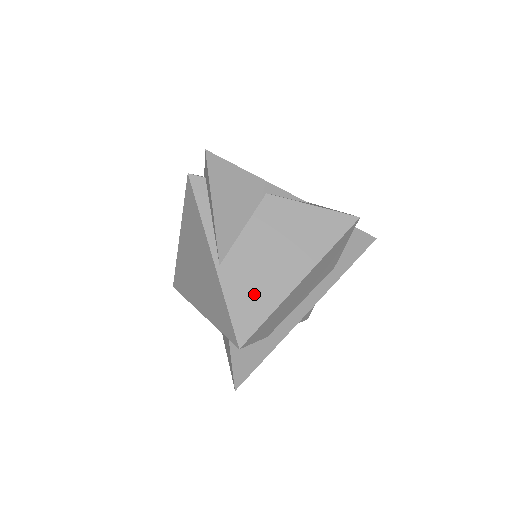
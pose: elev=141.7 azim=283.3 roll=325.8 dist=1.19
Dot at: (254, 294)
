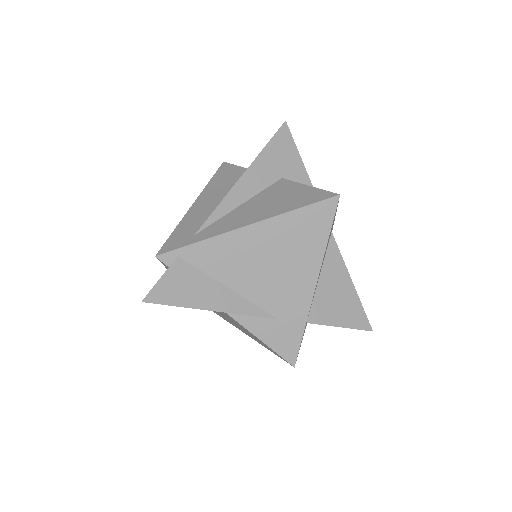
Dot at: occluded
